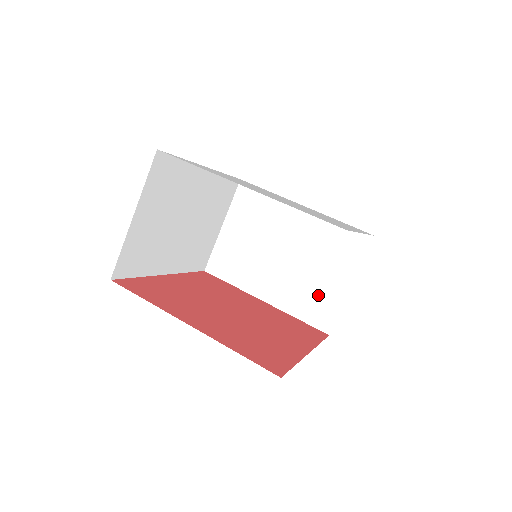
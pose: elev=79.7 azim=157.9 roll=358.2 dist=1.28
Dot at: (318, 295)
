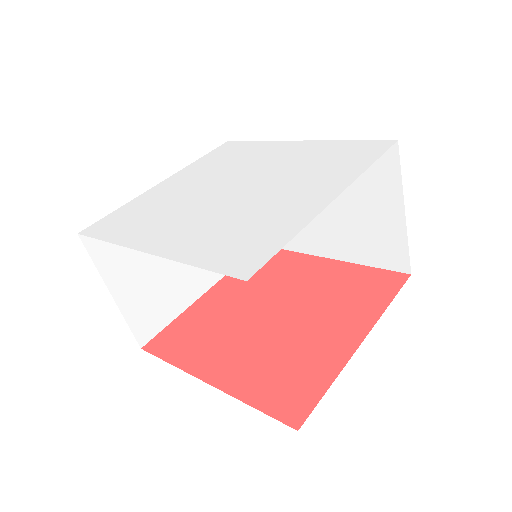
Dot at: (374, 235)
